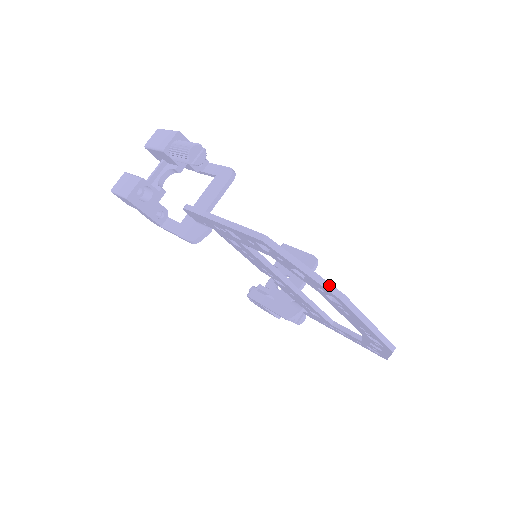
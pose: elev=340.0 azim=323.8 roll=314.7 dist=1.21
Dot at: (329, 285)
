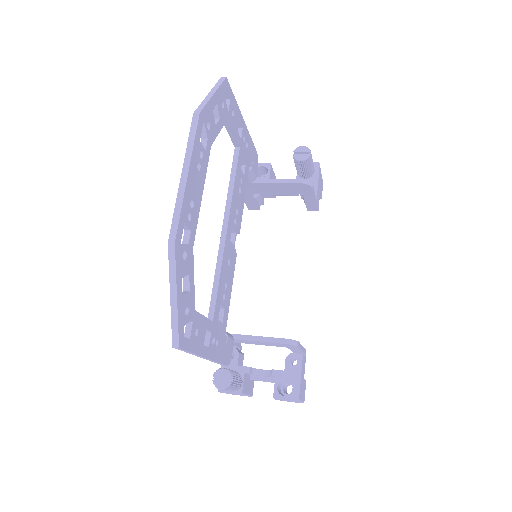
Dot at: (204, 105)
